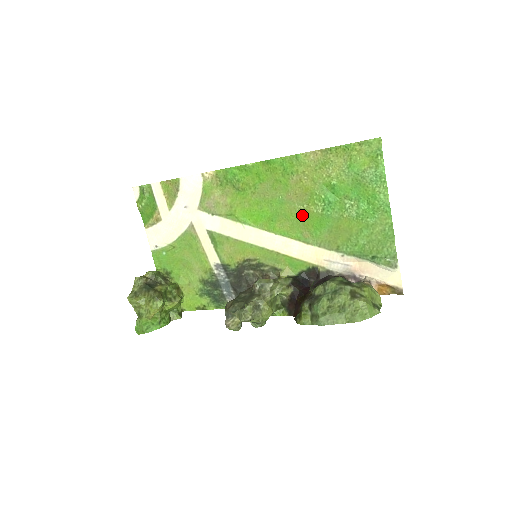
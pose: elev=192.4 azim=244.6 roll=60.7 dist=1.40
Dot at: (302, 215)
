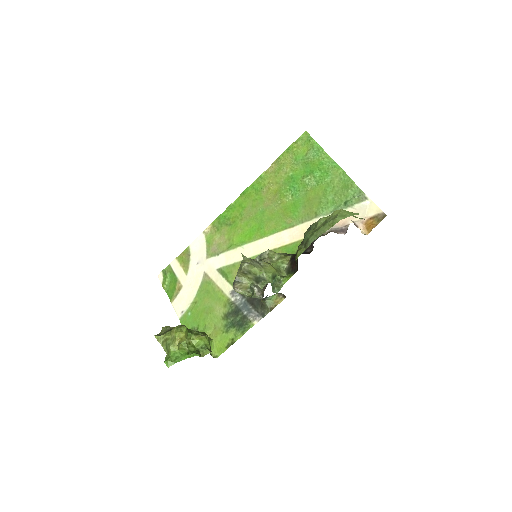
Dot at: (280, 210)
